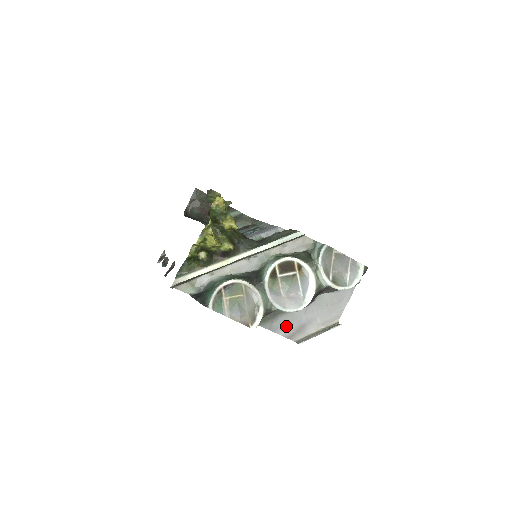
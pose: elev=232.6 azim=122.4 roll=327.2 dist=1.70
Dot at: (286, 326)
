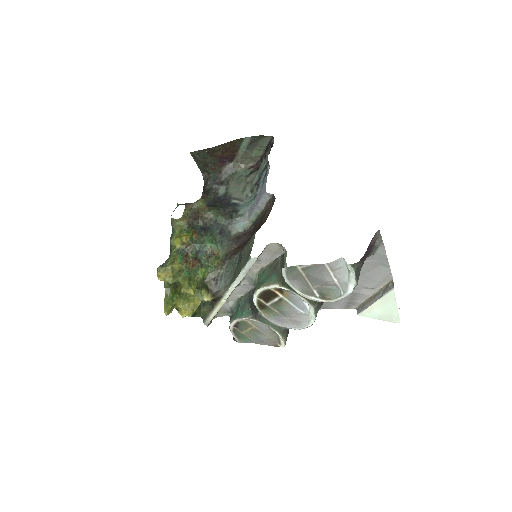
Dot at: (334, 302)
